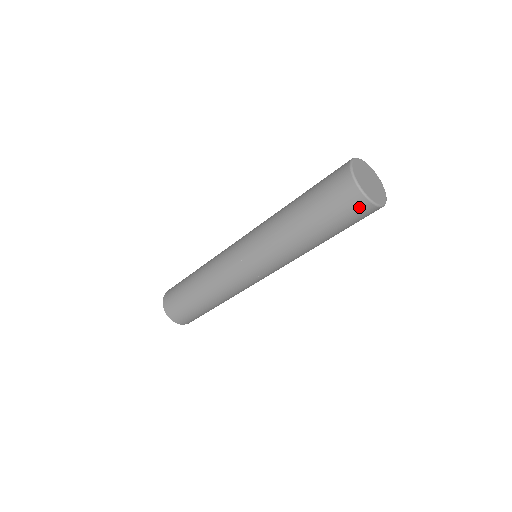
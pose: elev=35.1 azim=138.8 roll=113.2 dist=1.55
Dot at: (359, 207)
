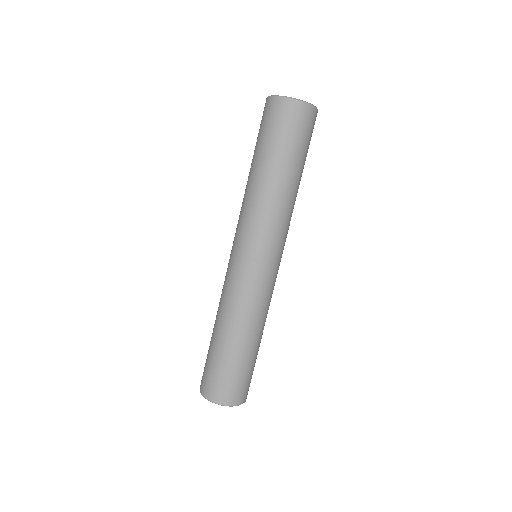
Dot at: (294, 112)
